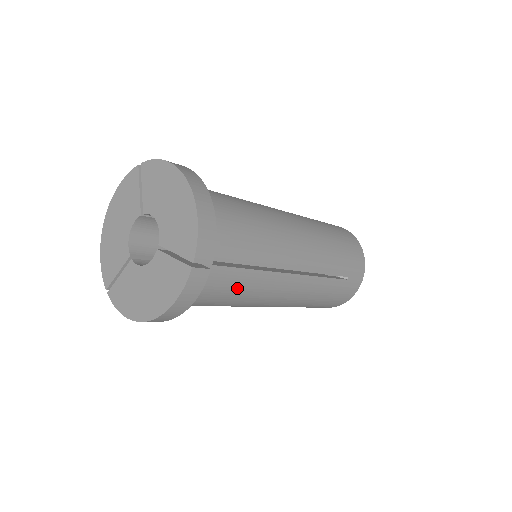
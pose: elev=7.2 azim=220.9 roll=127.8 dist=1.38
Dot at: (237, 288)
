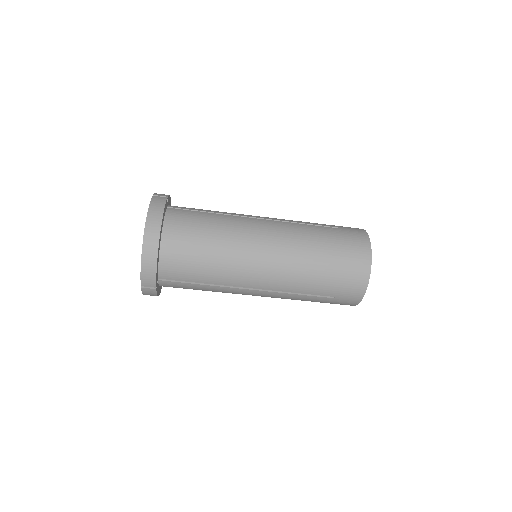
Dot at: (209, 221)
